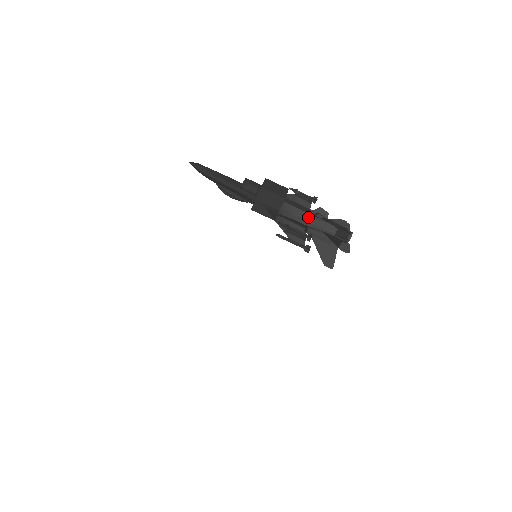
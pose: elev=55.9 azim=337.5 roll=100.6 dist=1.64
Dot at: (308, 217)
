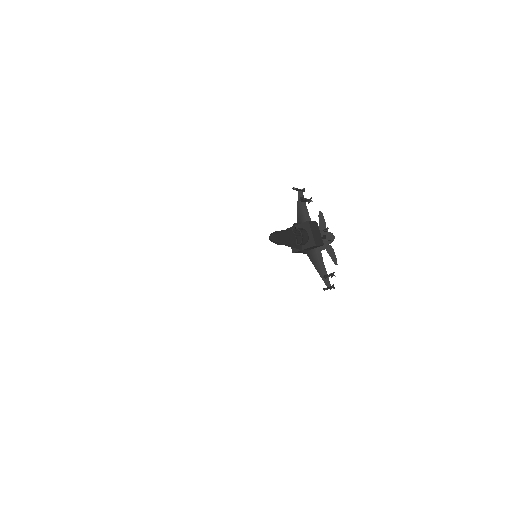
Dot at: occluded
